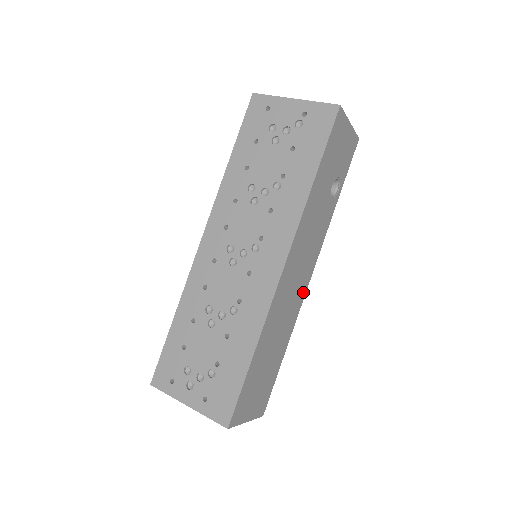
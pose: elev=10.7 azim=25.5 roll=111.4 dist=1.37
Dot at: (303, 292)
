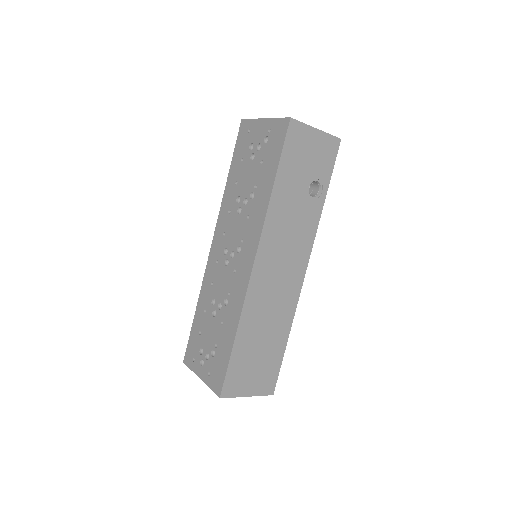
Dot at: (297, 285)
